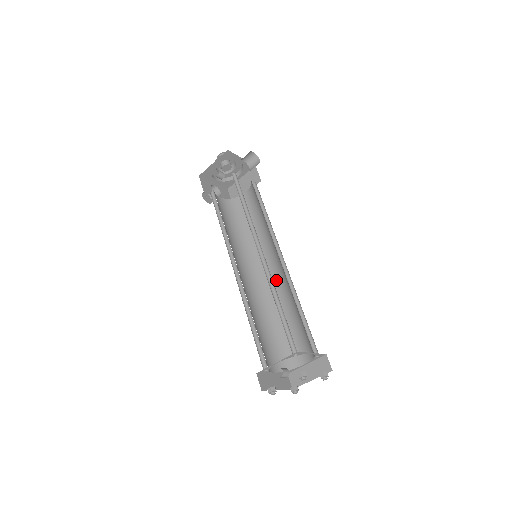
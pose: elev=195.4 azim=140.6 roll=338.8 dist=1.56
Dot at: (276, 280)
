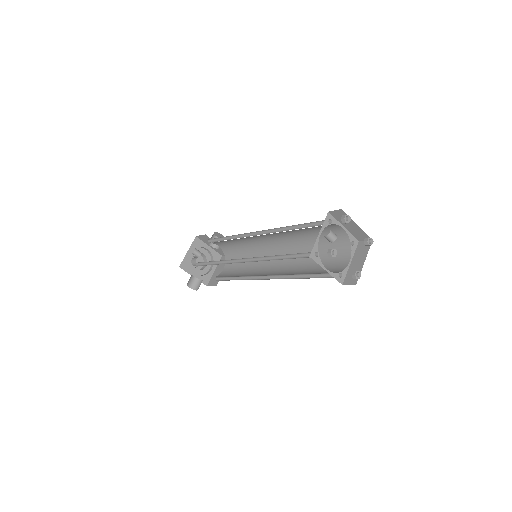
Dot at: (284, 265)
